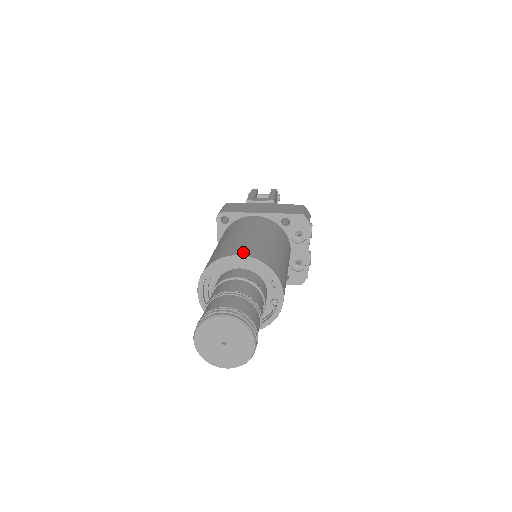
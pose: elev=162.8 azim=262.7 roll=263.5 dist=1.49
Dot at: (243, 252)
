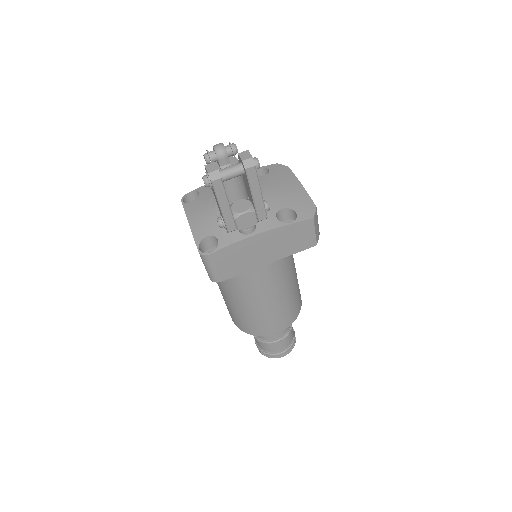
Dot at: (279, 329)
